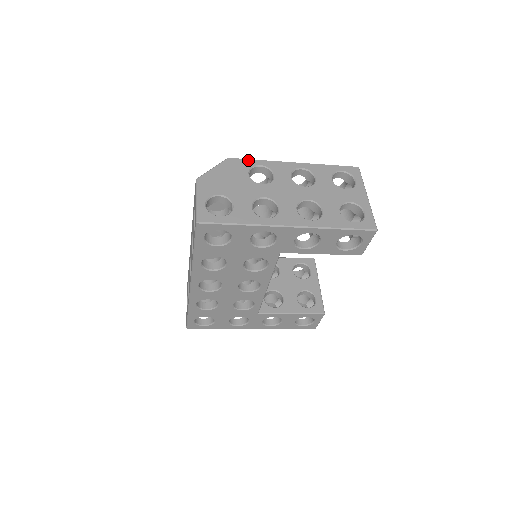
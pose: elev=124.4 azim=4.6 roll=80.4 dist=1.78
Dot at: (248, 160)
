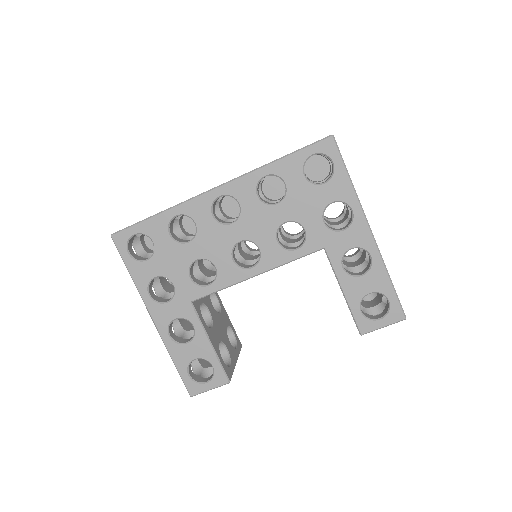
Dot at: occluded
